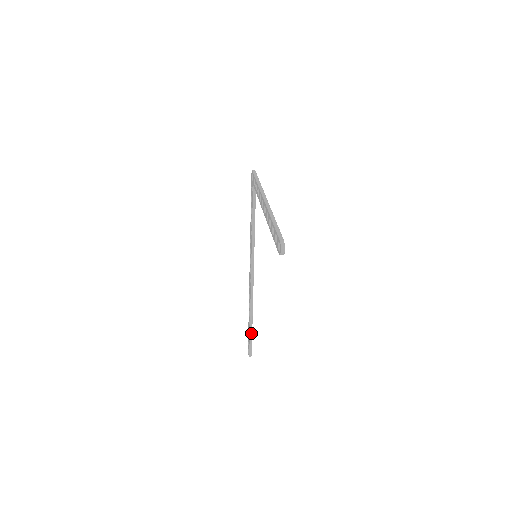
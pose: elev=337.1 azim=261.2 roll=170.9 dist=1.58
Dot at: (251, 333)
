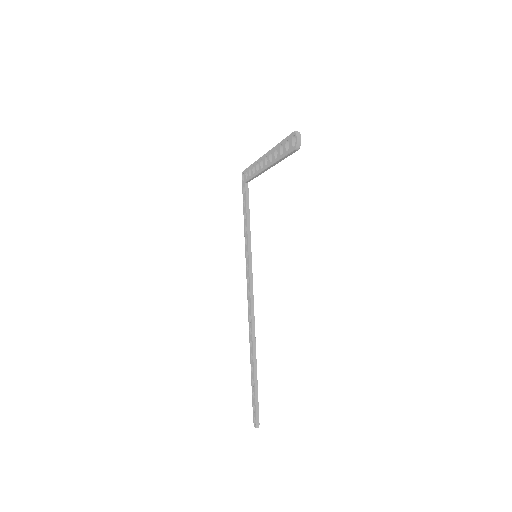
Dot at: (256, 385)
